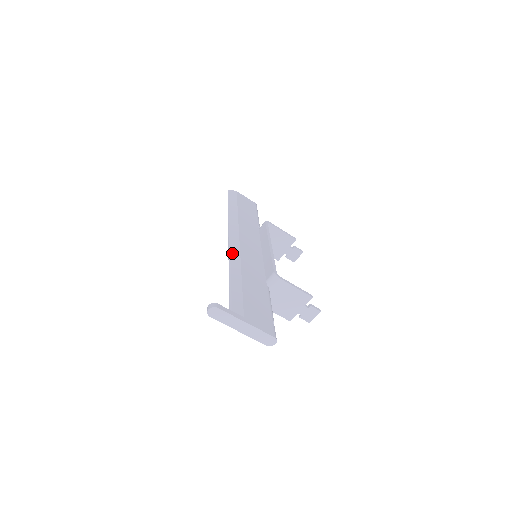
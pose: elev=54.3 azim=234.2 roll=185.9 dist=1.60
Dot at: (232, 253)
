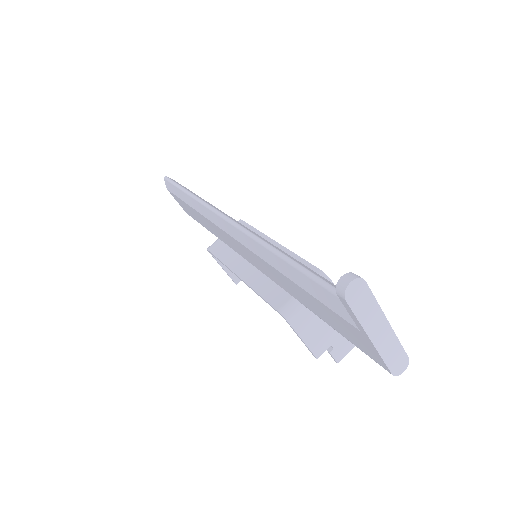
Dot at: (254, 233)
